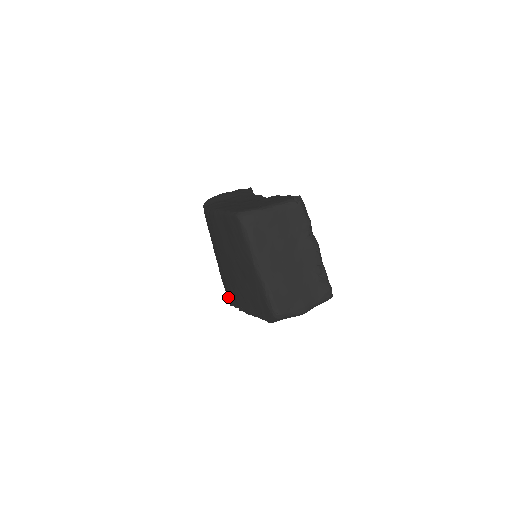
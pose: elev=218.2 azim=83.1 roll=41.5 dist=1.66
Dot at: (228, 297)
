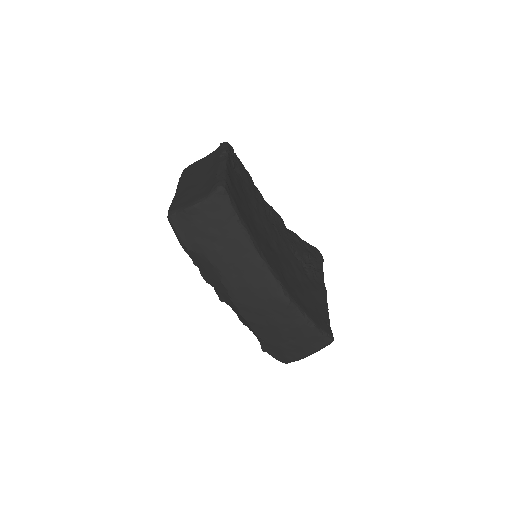
Dot at: occluded
